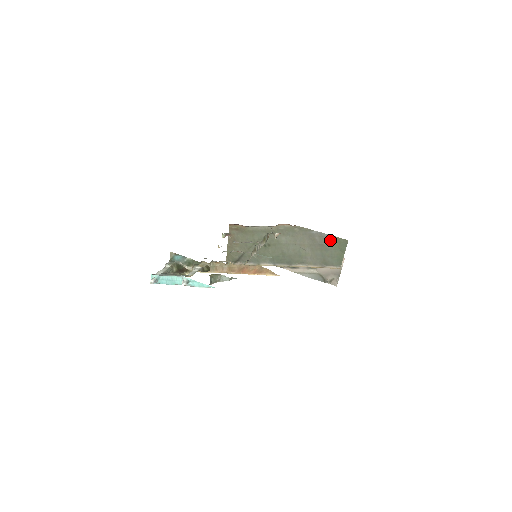
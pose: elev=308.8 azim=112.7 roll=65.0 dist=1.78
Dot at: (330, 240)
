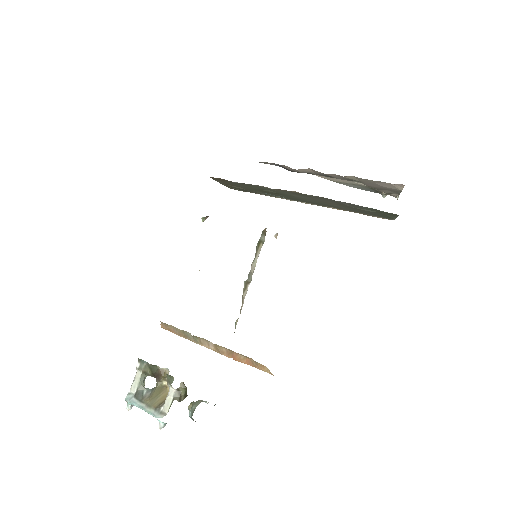
Dot at: (368, 209)
